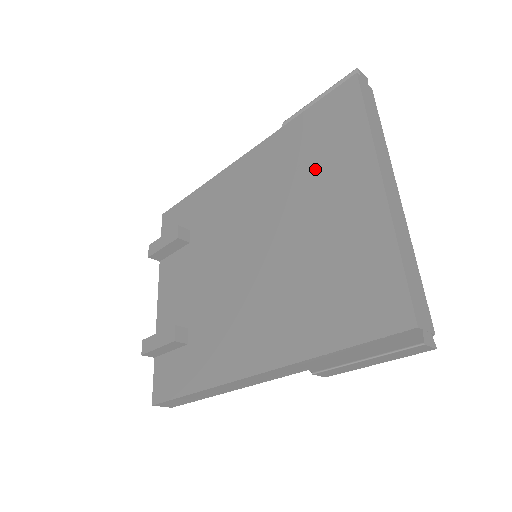
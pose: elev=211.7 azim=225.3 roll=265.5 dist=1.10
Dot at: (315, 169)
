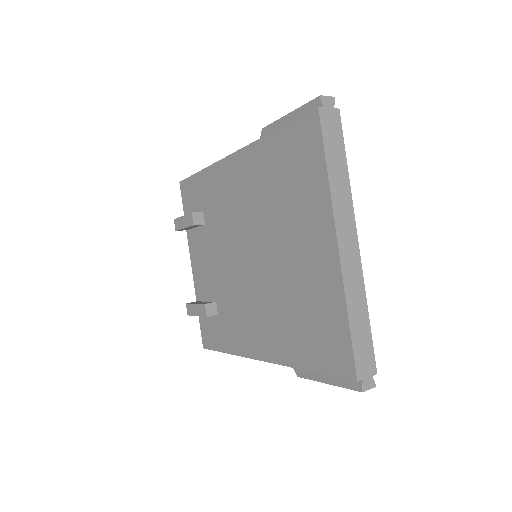
Dot at: (289, 204)
